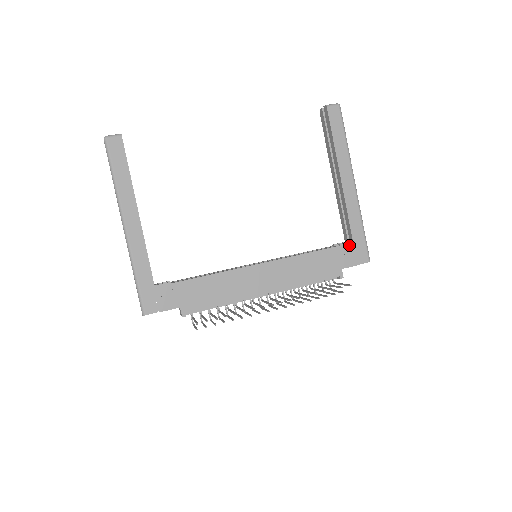
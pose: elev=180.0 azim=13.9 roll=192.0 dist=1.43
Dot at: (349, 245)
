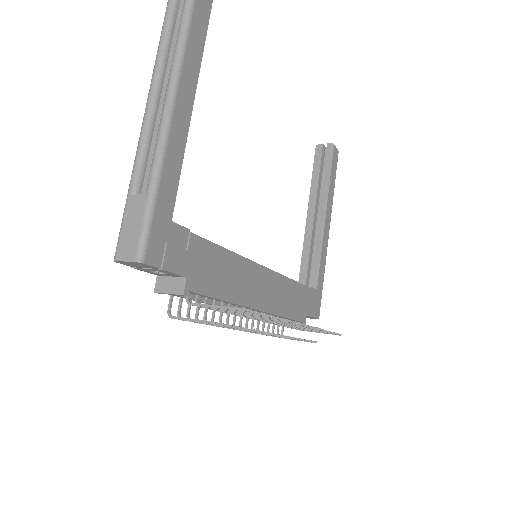
Dot at: (314, 292)
